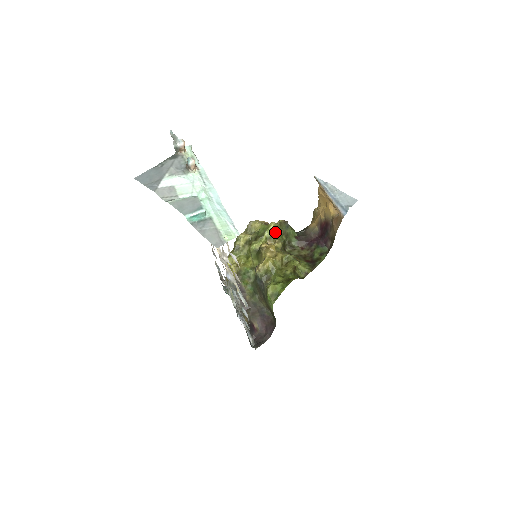
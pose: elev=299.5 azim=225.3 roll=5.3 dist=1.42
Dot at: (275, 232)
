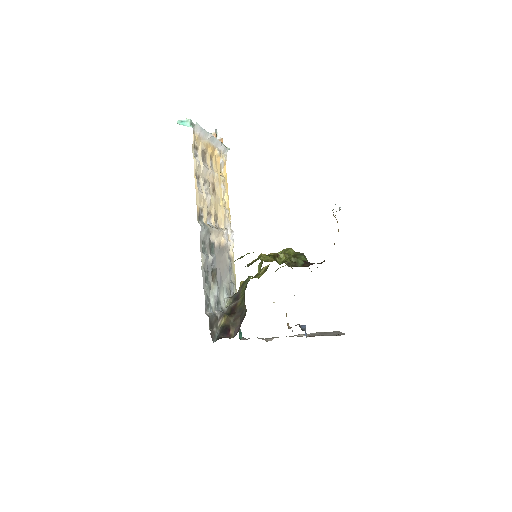
Dot at: (285, 251)
